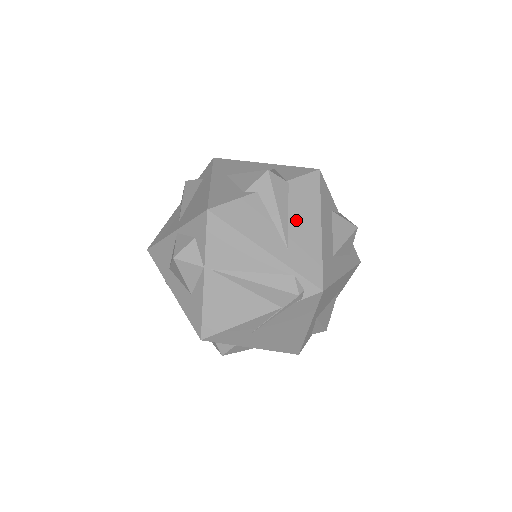
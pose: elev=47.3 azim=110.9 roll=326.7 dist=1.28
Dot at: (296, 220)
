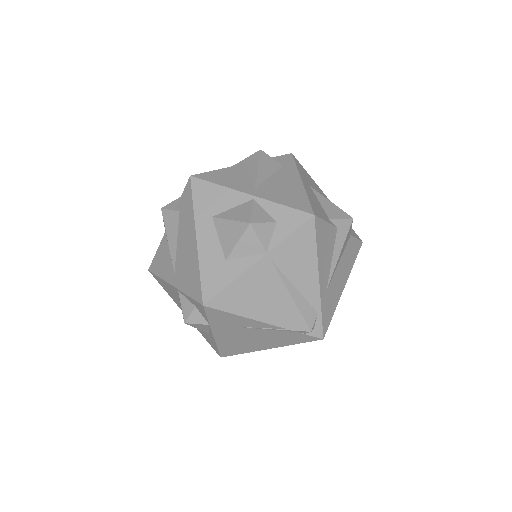
Dot at: (339, 270)
